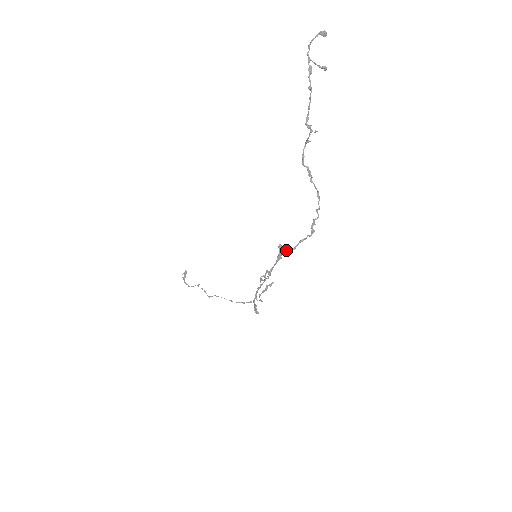
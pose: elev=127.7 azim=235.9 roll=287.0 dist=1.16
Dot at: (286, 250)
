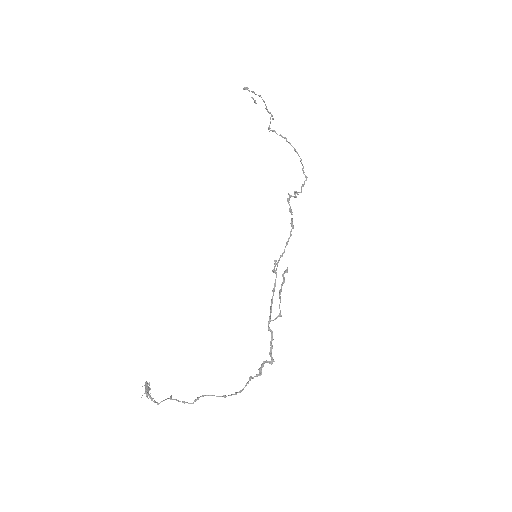
Dot at: (297, 192)
